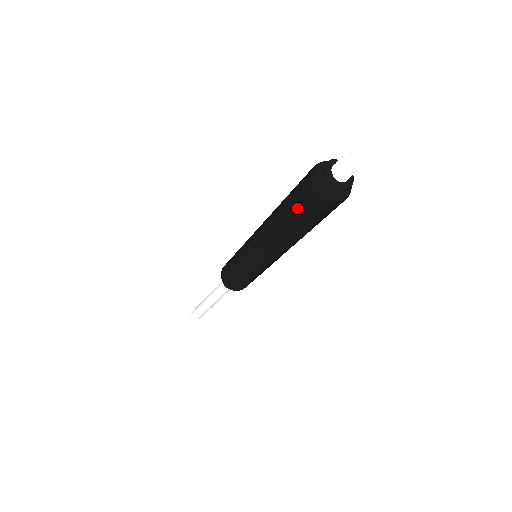
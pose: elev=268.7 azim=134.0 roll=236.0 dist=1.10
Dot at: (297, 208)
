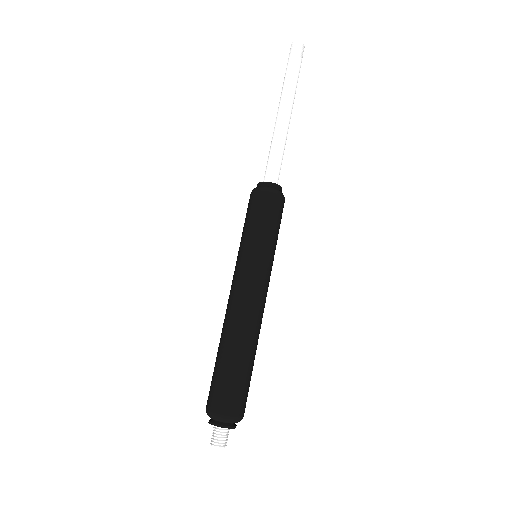
Dot at: occluded
